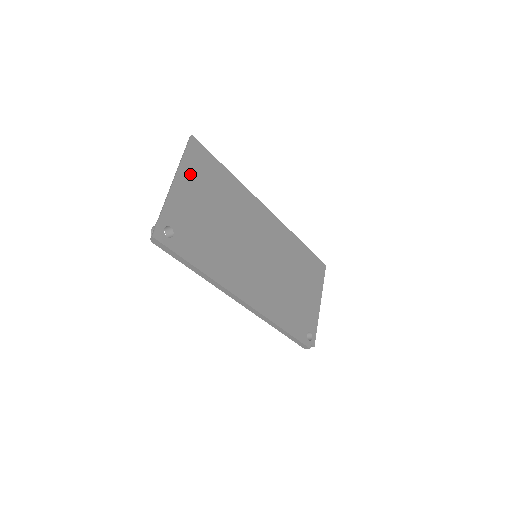
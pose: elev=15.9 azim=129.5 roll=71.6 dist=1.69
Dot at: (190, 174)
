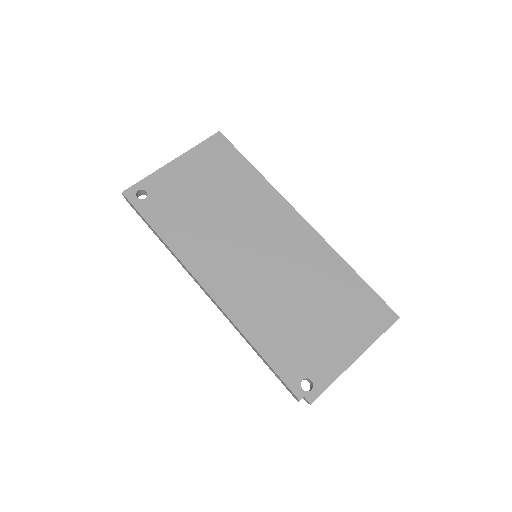
Dot at: (197, 159)
